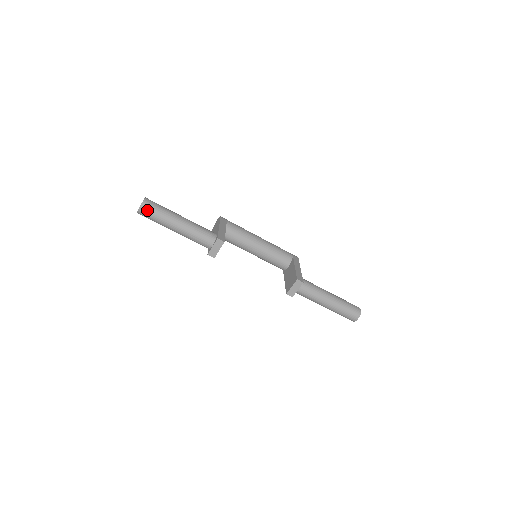
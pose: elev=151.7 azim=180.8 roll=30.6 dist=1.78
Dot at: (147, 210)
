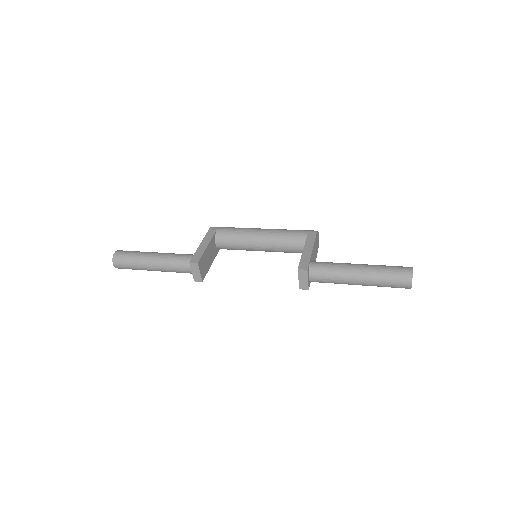
Dot at: (120, 263)
